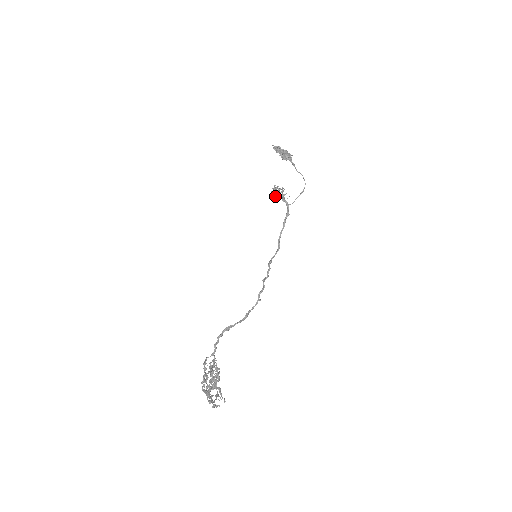
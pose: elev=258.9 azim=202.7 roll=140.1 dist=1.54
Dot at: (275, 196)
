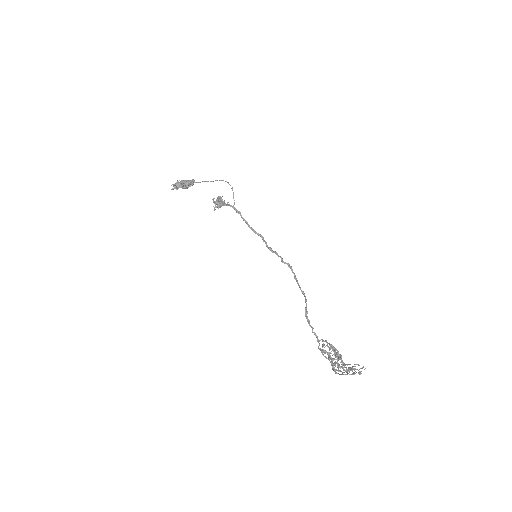
Dot at: (220, 207)
